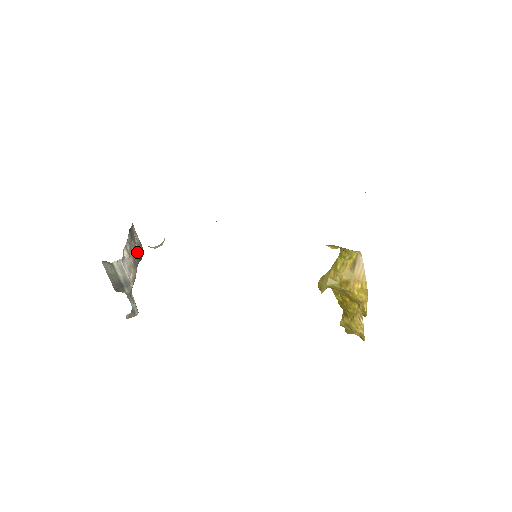
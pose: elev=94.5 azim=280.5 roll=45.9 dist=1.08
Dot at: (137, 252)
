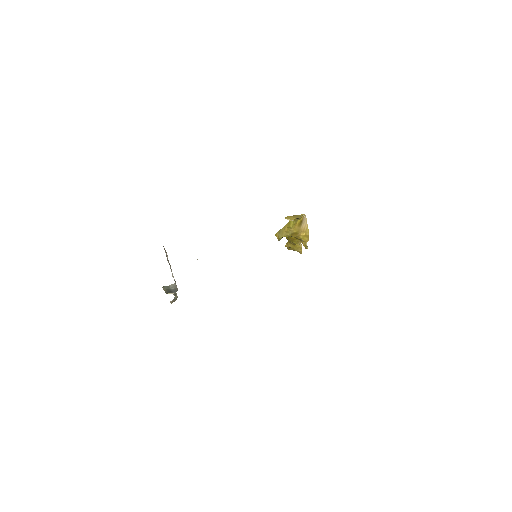
Dot at: occluded
